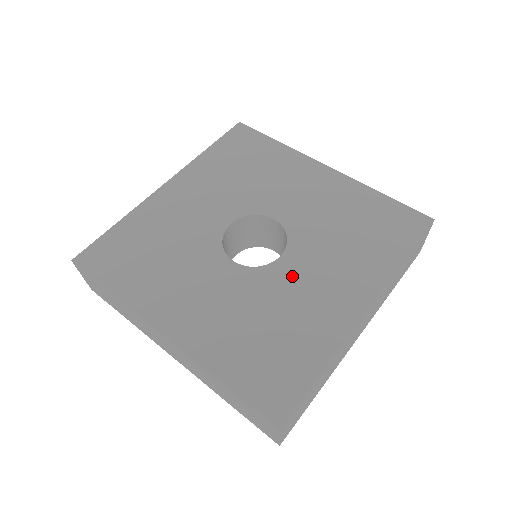
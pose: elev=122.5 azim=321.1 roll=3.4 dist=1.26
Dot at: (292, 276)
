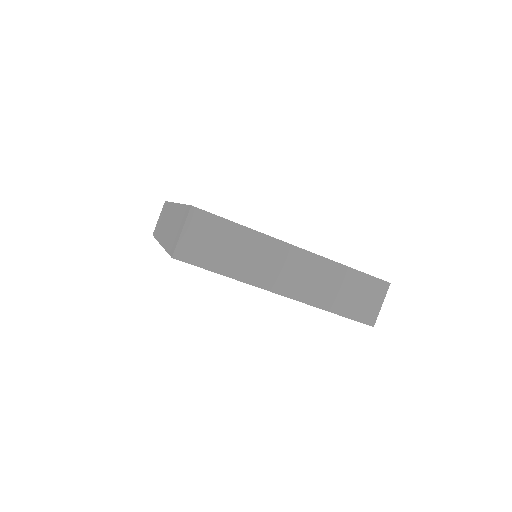
Dot at: occluded
